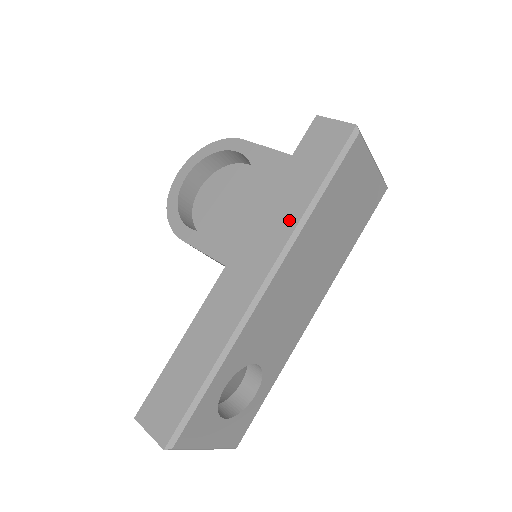
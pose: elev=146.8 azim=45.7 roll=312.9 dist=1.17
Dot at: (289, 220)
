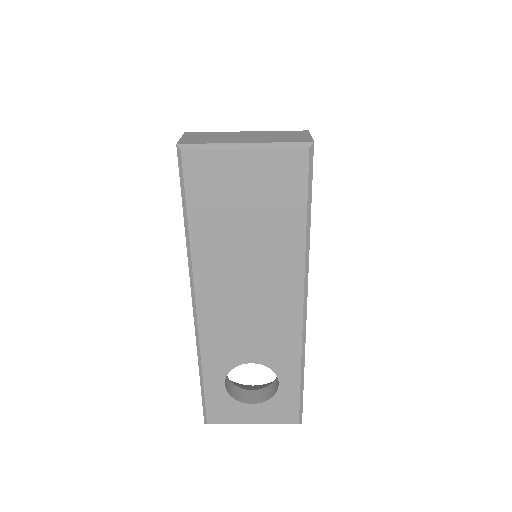
Dot at: occluded
